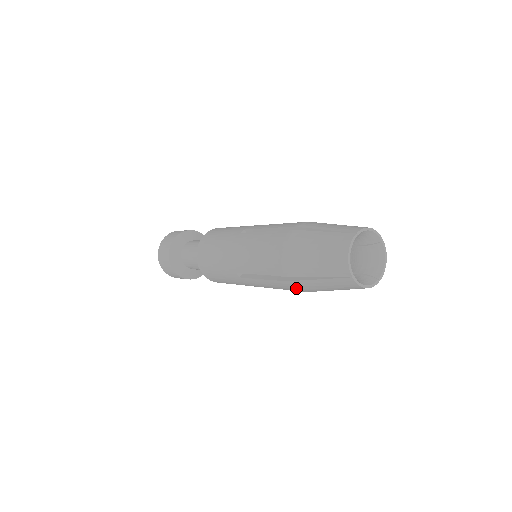
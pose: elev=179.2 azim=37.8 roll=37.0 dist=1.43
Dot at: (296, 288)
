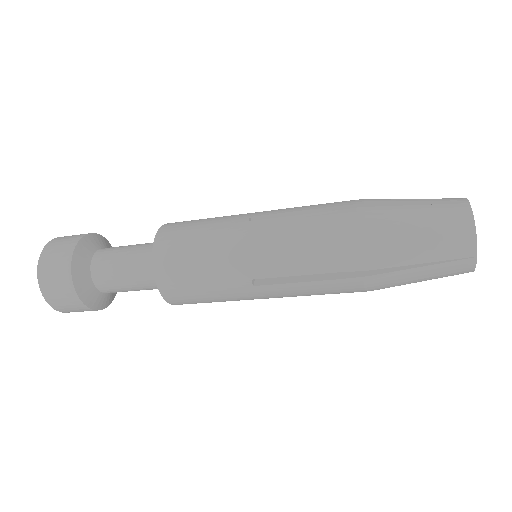
Dot at: (367, 286)
